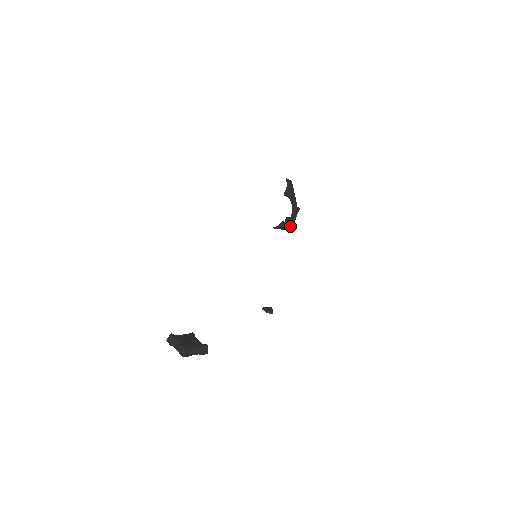
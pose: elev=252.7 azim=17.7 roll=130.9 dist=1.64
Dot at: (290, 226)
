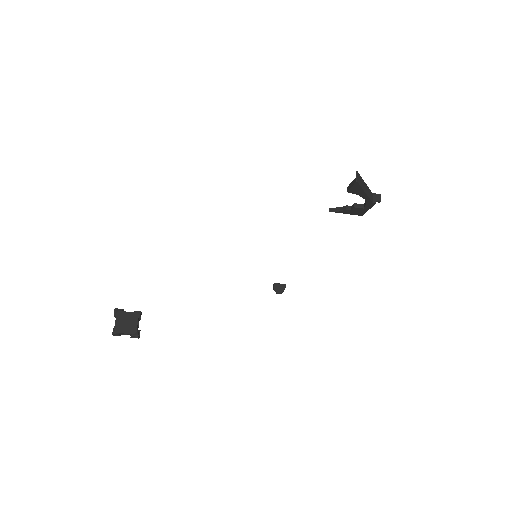
Dot at: (359, 212)
